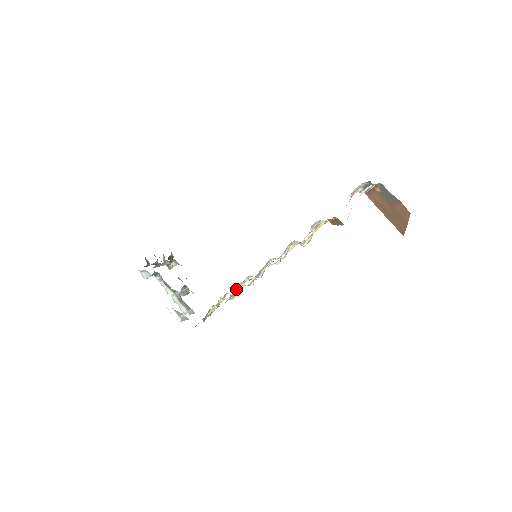
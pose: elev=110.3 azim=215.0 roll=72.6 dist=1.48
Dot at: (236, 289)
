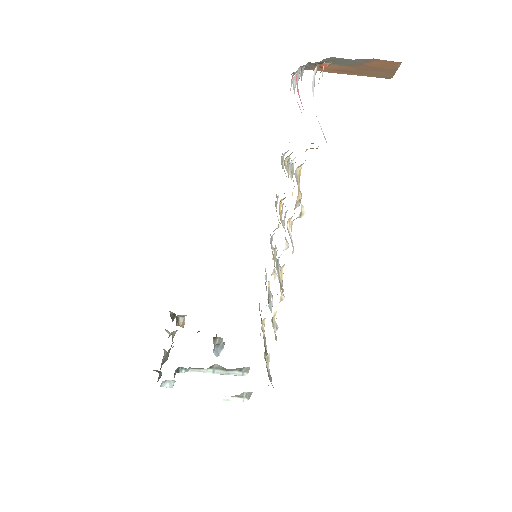
Dot at: (274, 326)
